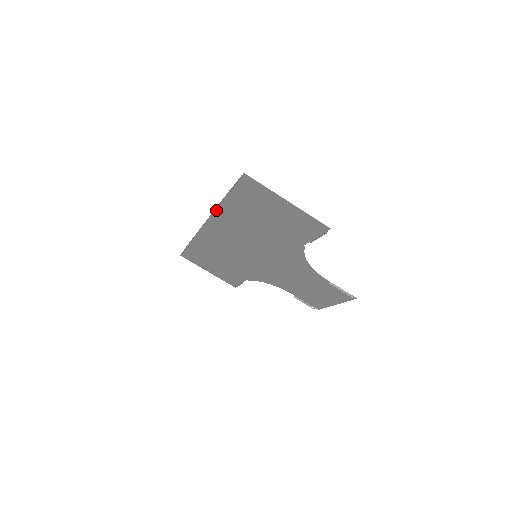
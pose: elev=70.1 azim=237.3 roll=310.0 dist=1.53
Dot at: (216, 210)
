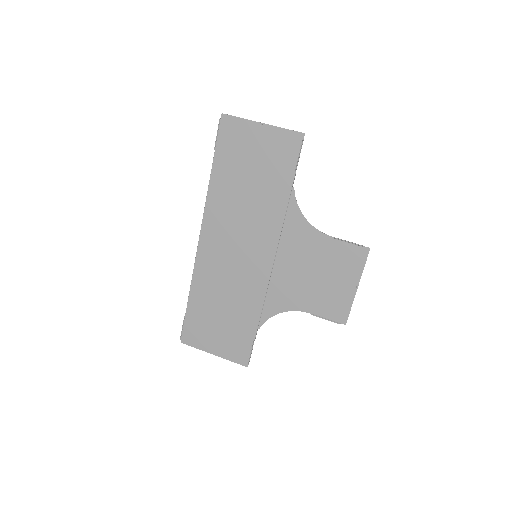
Dot at: (207, 197)
